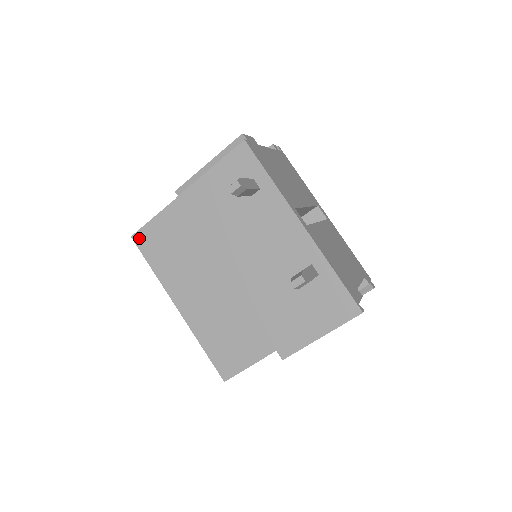
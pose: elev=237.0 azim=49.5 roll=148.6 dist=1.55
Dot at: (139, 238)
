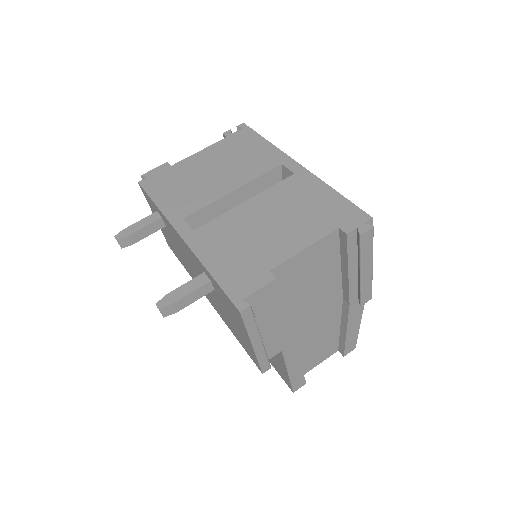
Dot at: occluded
